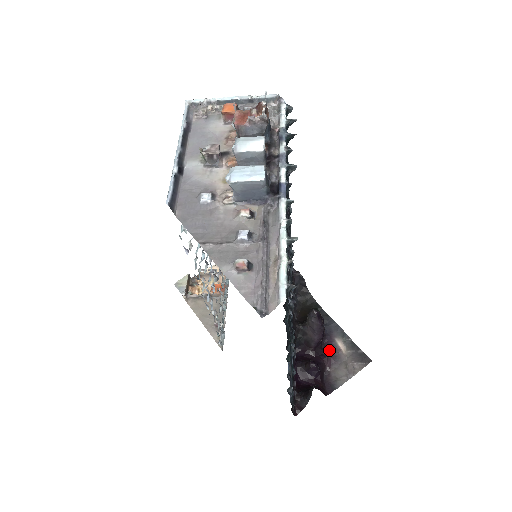
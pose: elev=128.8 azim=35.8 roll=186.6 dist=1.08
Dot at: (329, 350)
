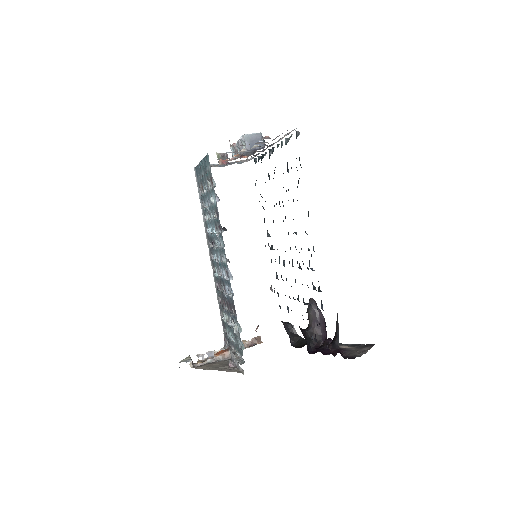
Dot at: occluded
